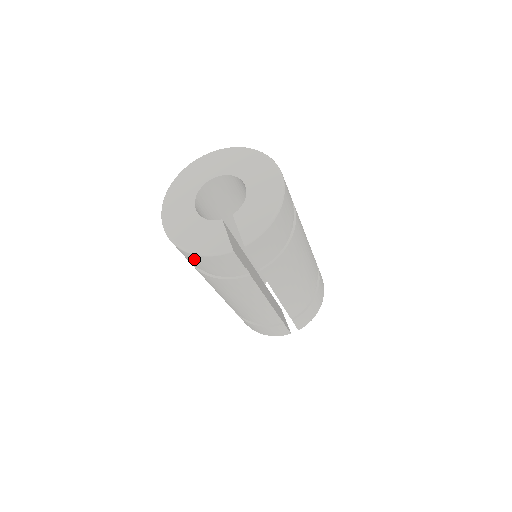
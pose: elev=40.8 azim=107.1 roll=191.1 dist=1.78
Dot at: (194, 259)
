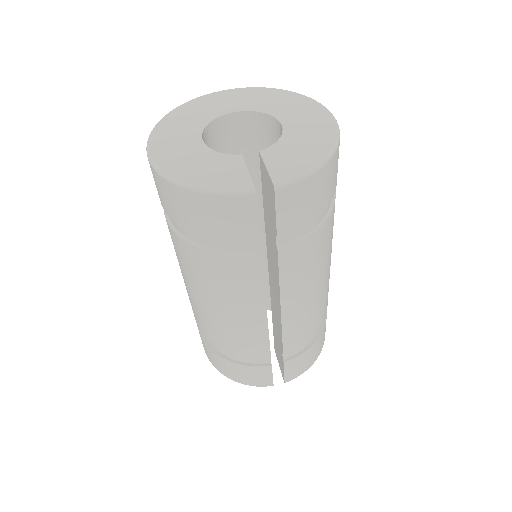
Dot at: (185, 203)
